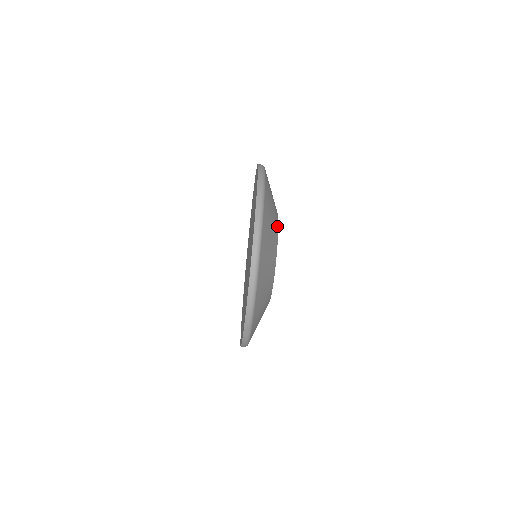
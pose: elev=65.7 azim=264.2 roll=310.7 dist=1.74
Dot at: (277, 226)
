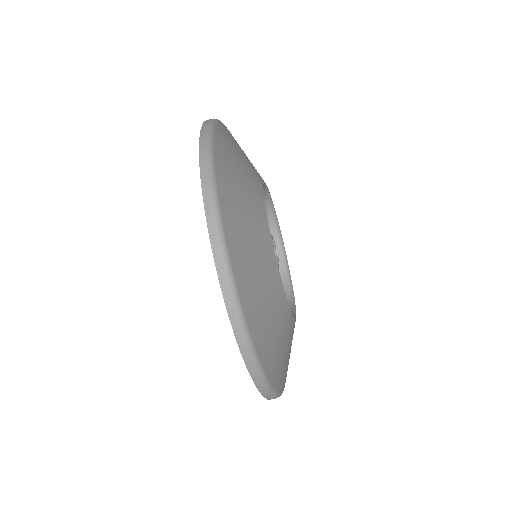
Dot at: (261, 195)
